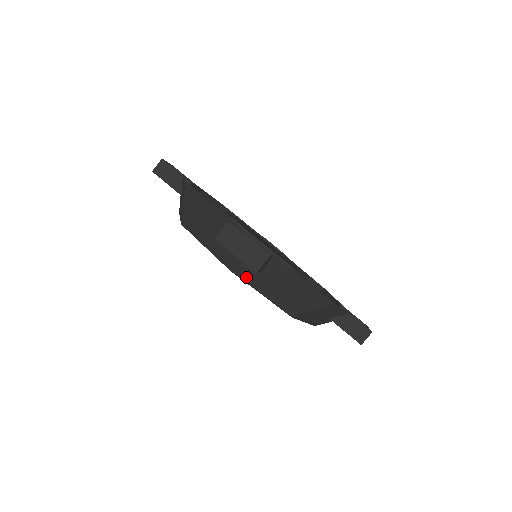
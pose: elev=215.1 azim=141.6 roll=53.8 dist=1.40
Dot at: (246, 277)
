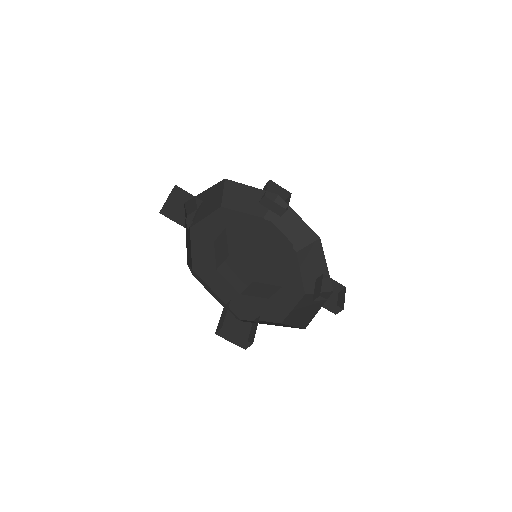
Dot at: occluded
